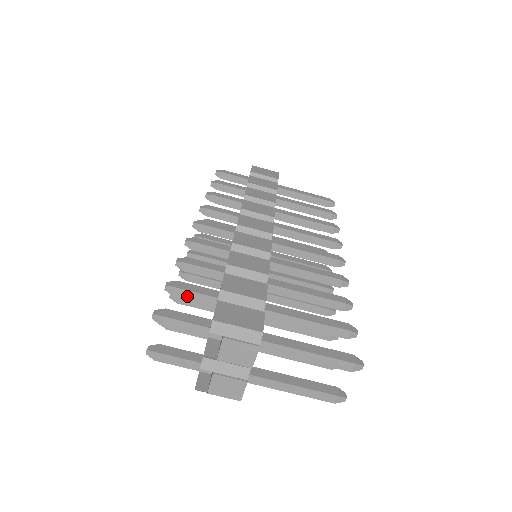
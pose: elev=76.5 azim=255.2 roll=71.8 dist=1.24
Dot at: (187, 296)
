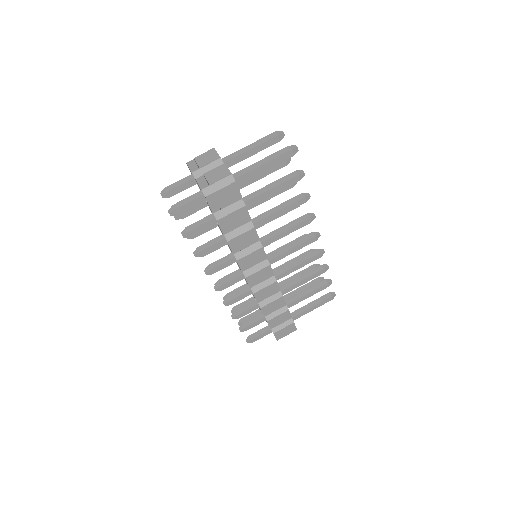
Dot at: occluded
